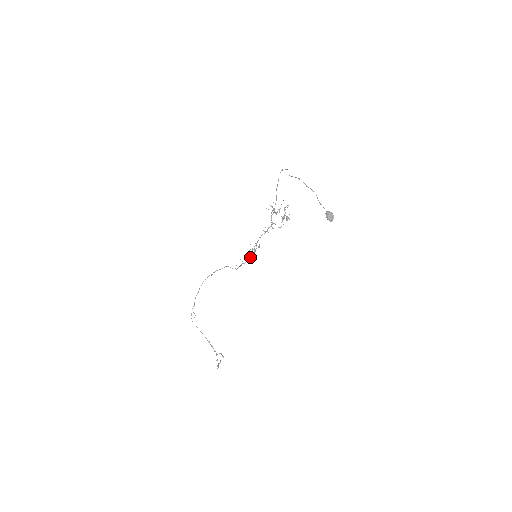
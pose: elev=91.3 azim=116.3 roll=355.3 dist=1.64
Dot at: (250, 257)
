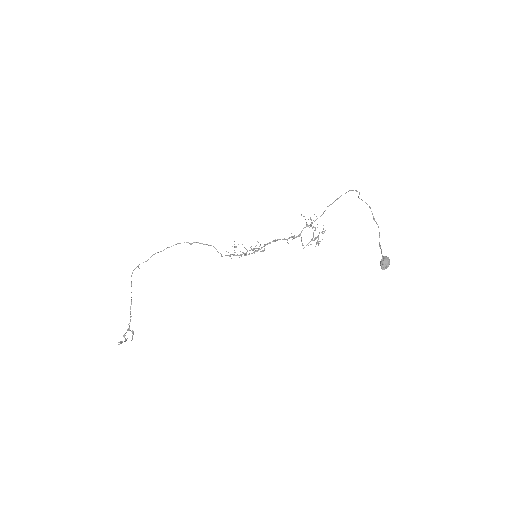
Dot at: occluded
